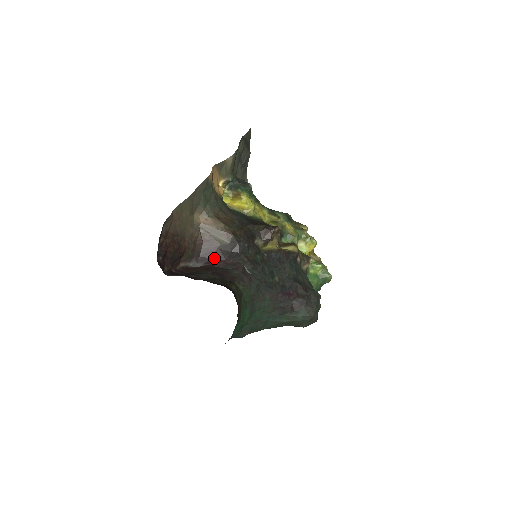
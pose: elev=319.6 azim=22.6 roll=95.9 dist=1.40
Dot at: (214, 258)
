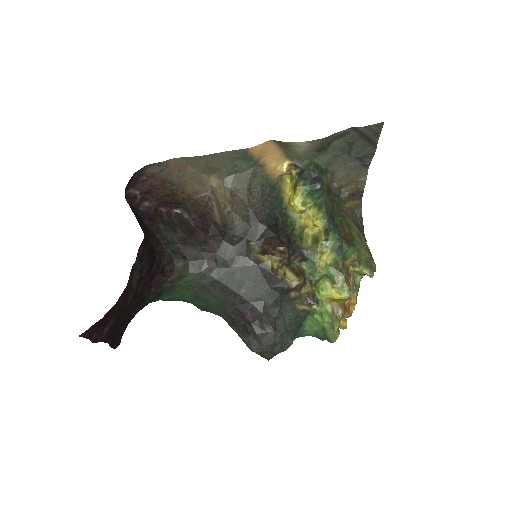
Dot at: (204, 227)
